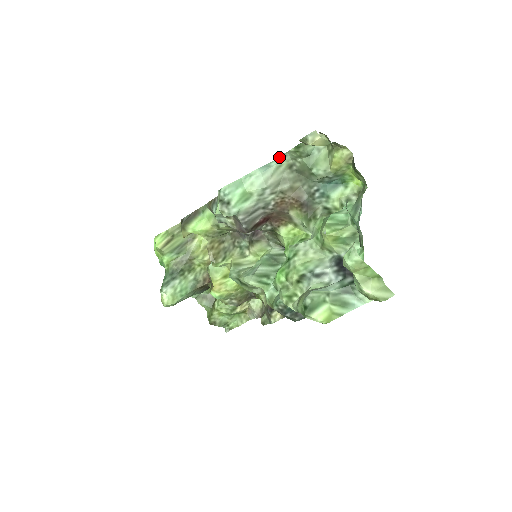
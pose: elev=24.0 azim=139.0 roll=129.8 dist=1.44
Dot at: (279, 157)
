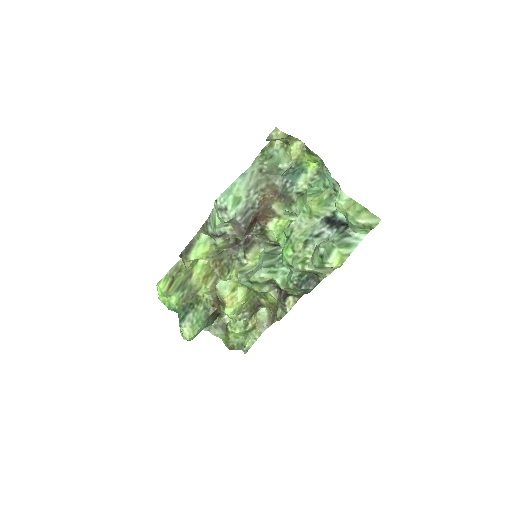
Dot at: (250, 166)
